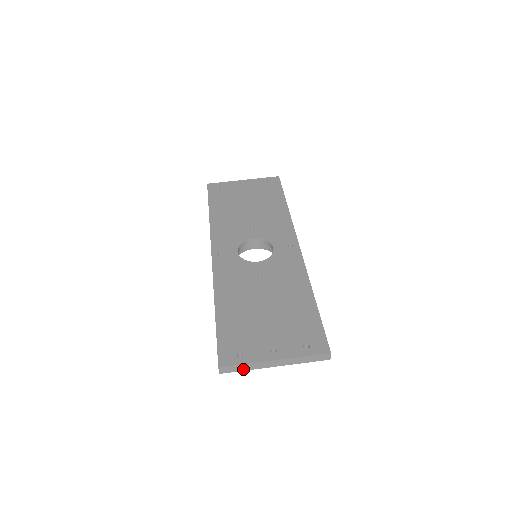
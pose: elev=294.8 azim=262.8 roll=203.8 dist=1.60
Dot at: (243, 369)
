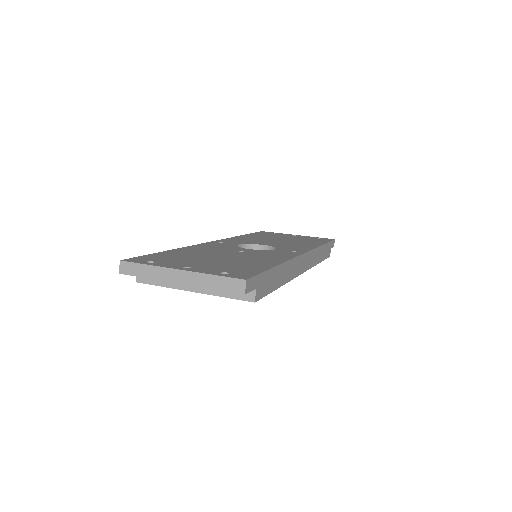
Dot at: (144, 274)
